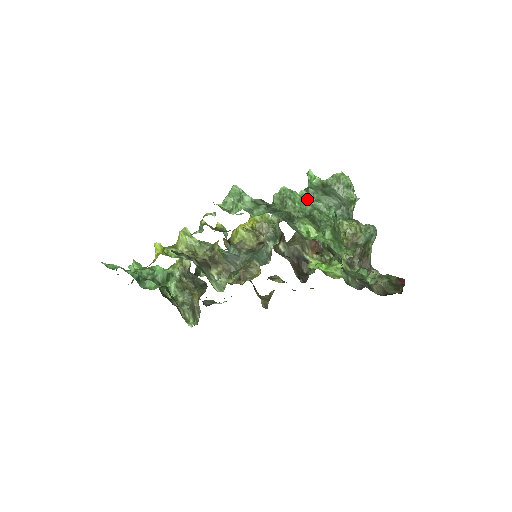
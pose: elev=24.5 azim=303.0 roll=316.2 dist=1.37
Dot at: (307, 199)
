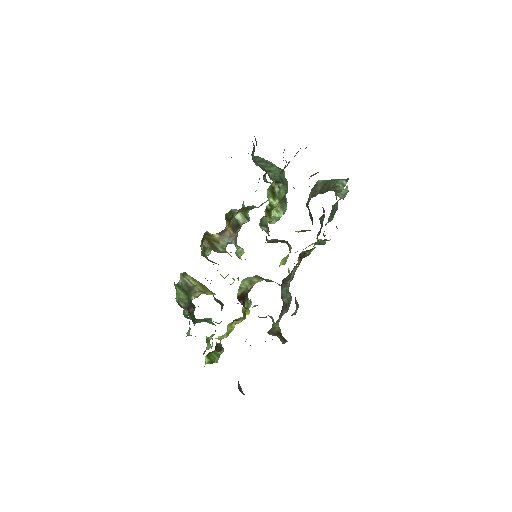
Dot at: occluded
